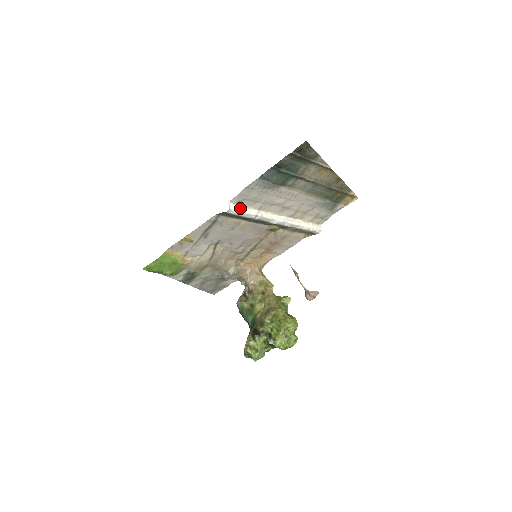
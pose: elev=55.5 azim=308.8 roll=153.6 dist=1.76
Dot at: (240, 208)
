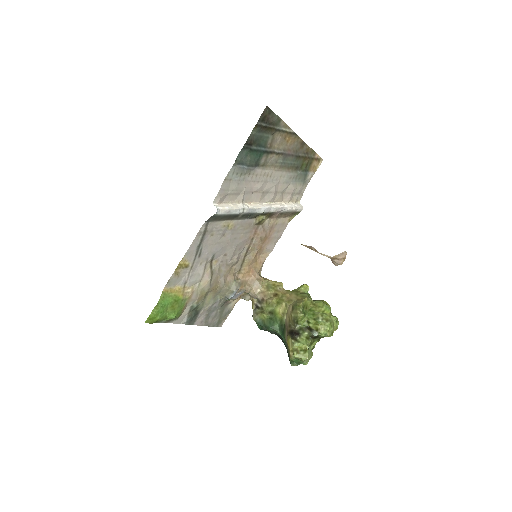
Dot at: (226, 206)
